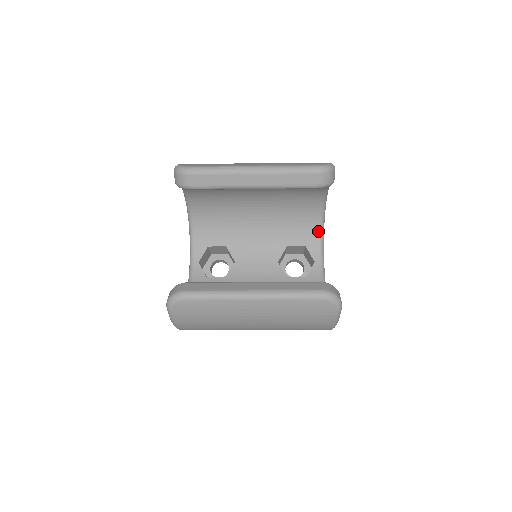
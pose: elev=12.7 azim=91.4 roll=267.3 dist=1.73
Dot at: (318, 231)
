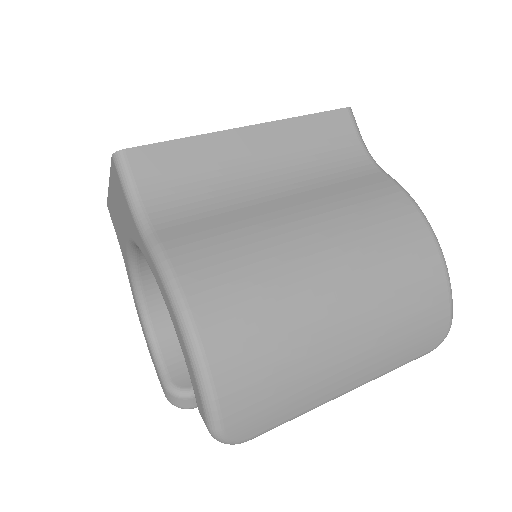
Dot at: occluded
